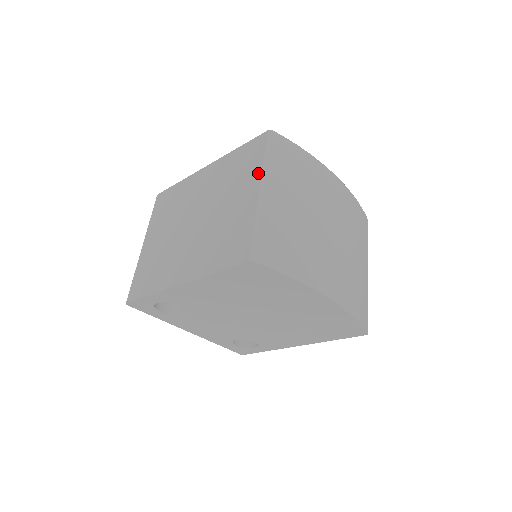
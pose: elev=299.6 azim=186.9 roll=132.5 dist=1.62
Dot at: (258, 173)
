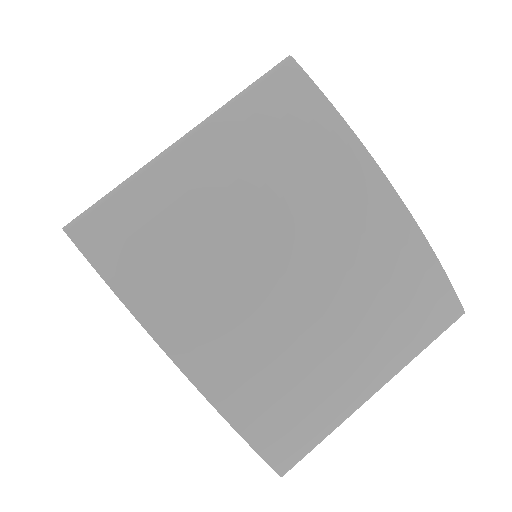
Dot at: (210, 115)
